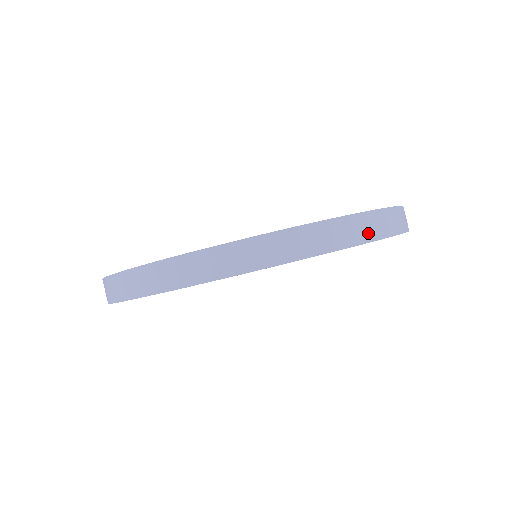
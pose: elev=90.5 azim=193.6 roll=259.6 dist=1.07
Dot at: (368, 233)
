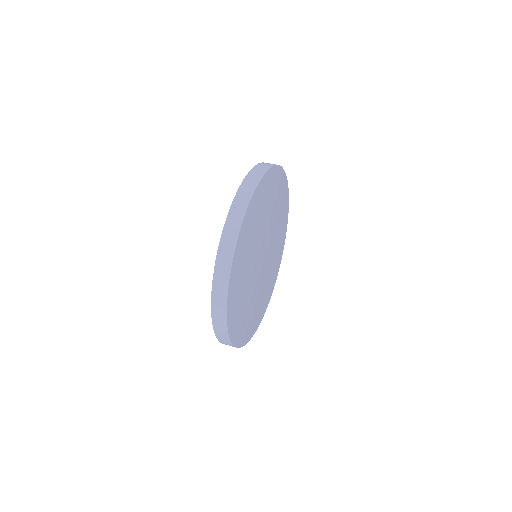
Dot at: (266, 167)
